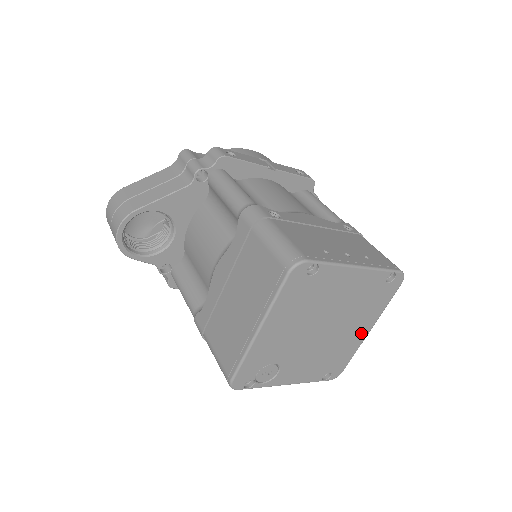
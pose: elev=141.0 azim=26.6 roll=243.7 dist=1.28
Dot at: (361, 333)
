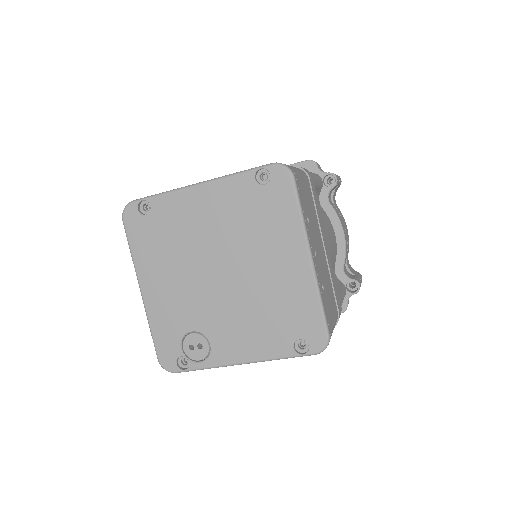
Dot at: (296, 266)
